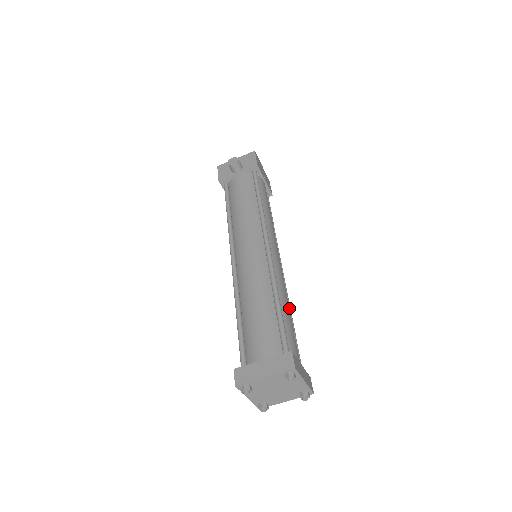
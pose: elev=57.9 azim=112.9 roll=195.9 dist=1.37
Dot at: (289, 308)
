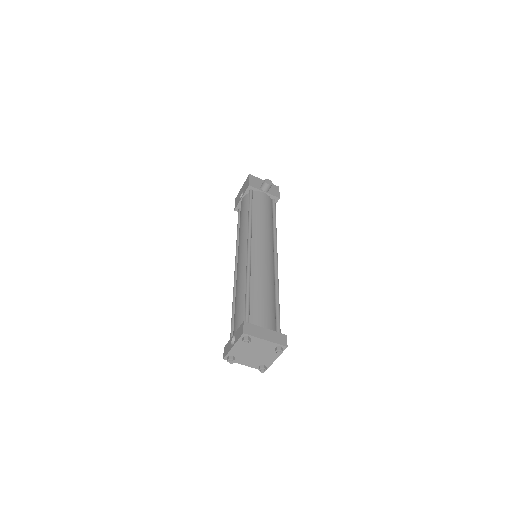
Dot at: occluded
